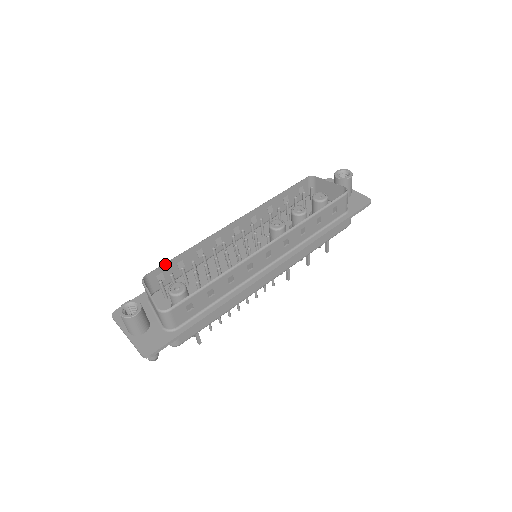
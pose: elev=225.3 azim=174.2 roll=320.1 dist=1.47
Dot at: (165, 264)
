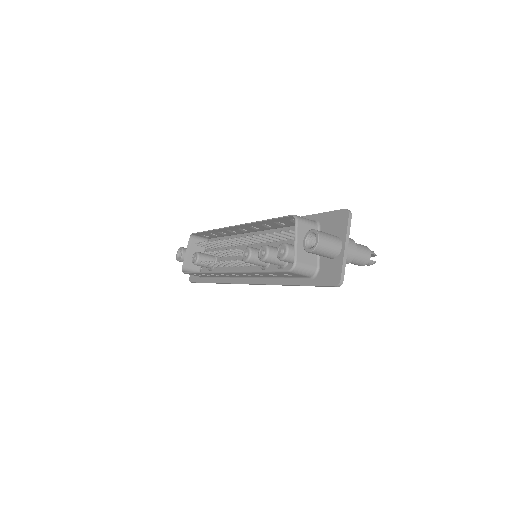
Dot at: (200, 233)
